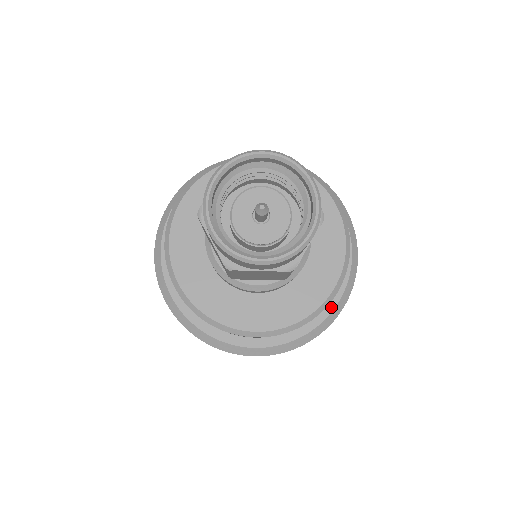
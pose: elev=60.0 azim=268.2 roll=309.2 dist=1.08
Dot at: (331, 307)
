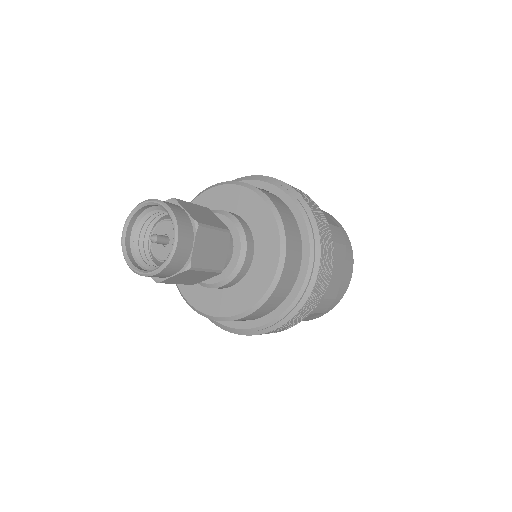
Dot at: (303, 275)
